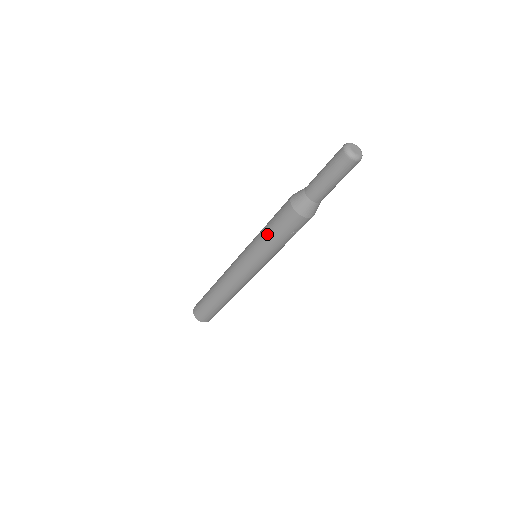
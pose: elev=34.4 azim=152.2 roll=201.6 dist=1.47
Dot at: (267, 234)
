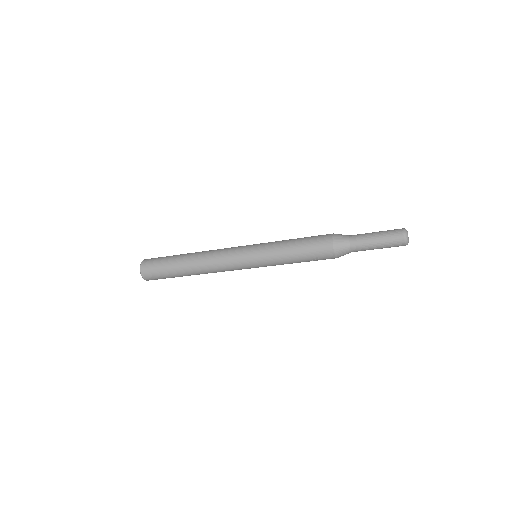
Dot at: (291, 245)
